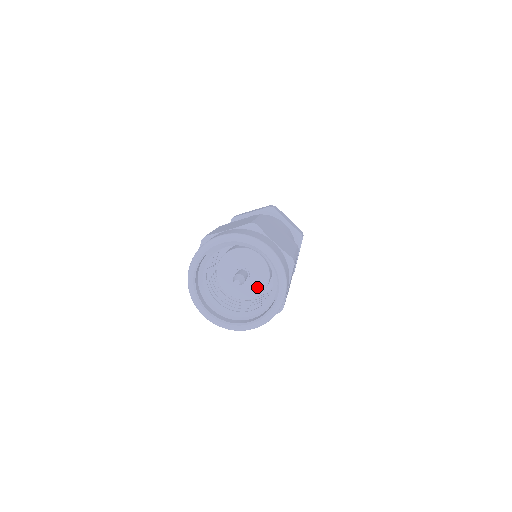
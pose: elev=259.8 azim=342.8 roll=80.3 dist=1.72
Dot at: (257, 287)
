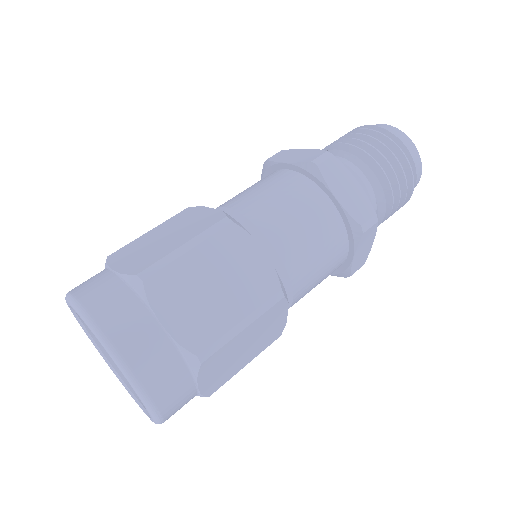
Dot at: occluded
